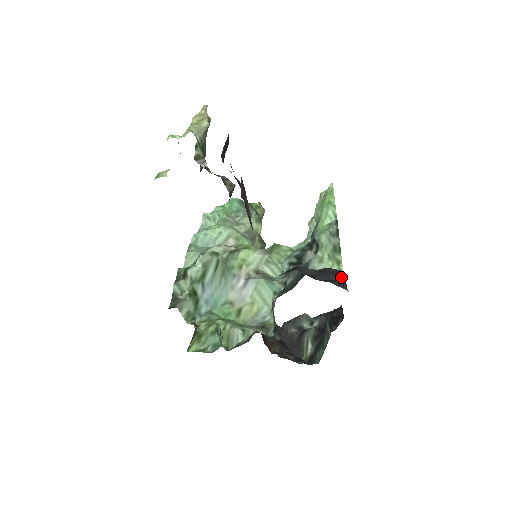
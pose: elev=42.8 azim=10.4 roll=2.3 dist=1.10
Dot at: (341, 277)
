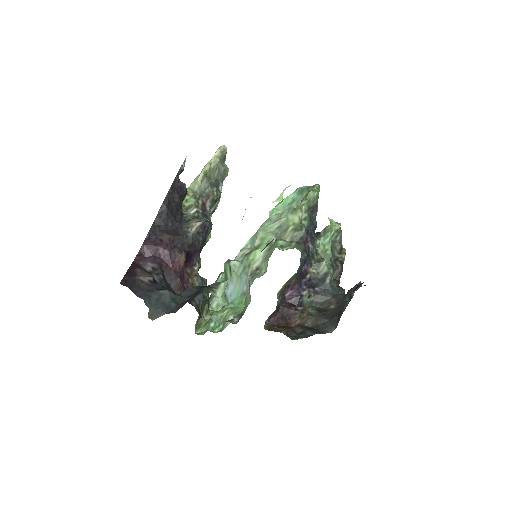
Dot at: (194, 297)
